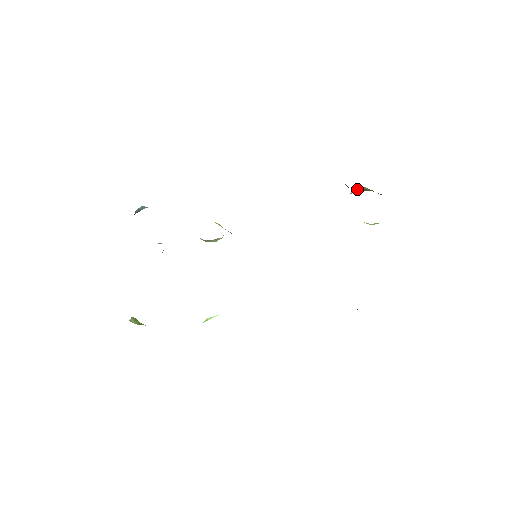
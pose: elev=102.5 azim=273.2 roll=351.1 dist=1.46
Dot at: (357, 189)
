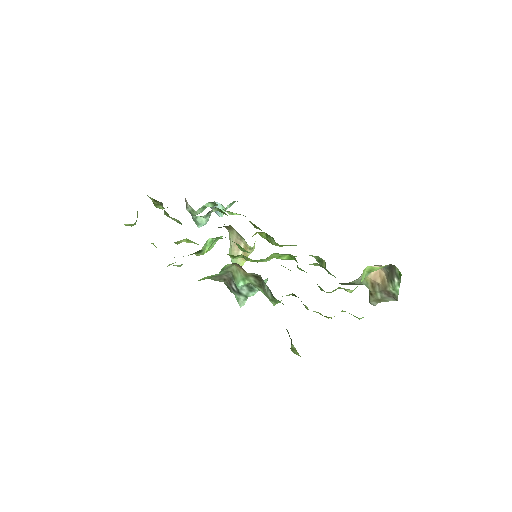
Dot at: (377, 275)
